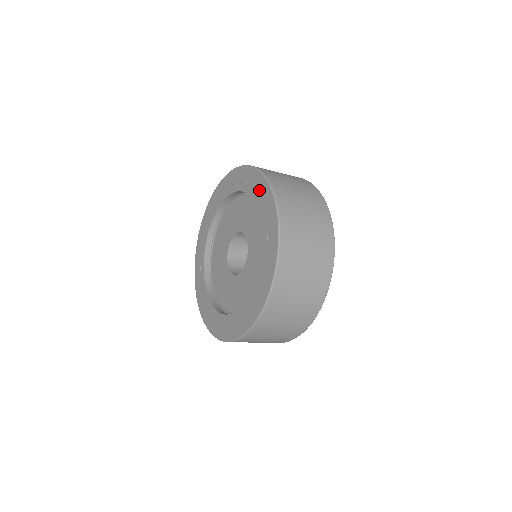
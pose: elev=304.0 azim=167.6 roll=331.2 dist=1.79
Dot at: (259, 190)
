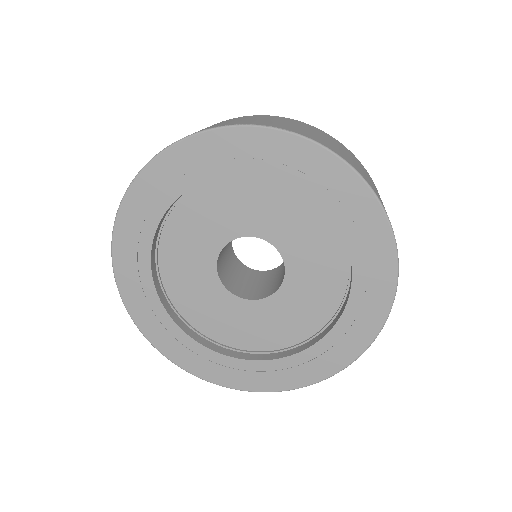
Dot at: (344, 195)
